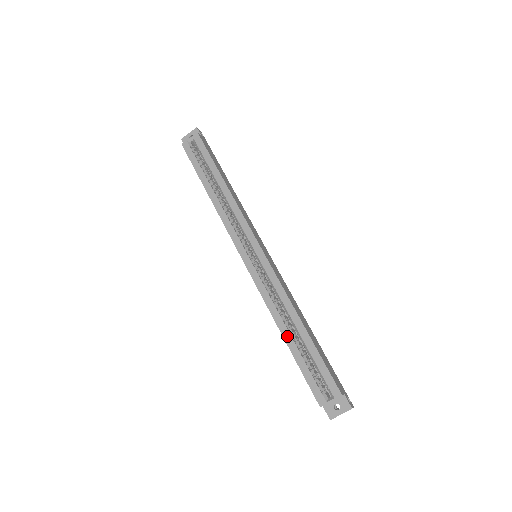
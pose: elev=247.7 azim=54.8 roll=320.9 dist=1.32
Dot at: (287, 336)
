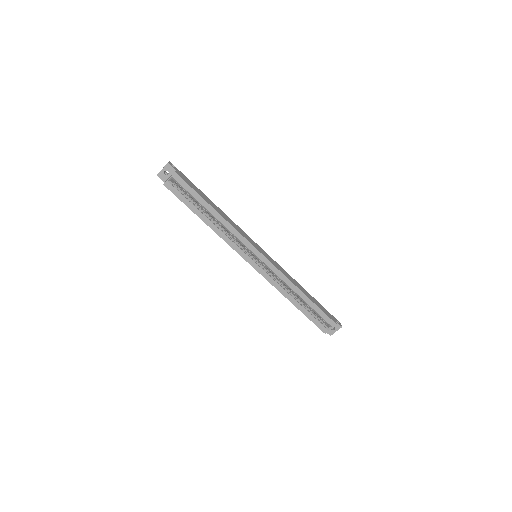
Dot at: (296, 303)
